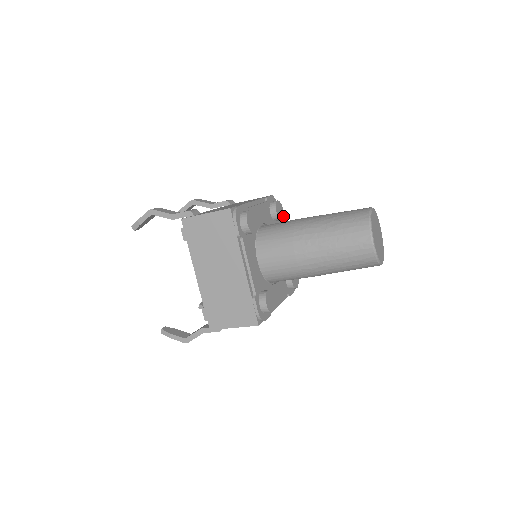
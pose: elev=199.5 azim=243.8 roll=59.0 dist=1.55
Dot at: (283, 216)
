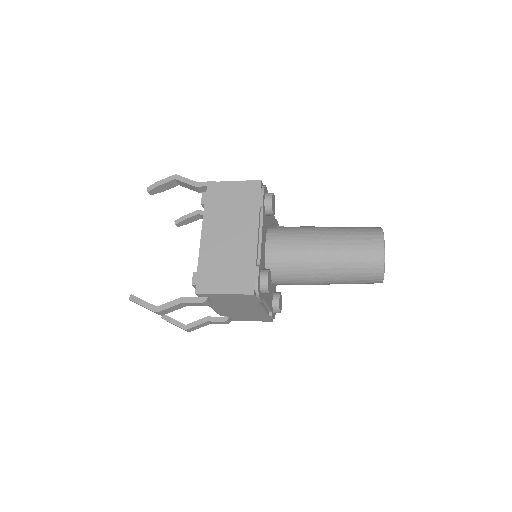
Dot at: occluded
